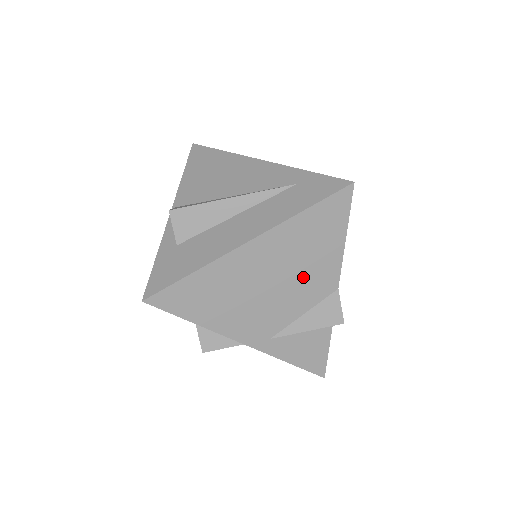
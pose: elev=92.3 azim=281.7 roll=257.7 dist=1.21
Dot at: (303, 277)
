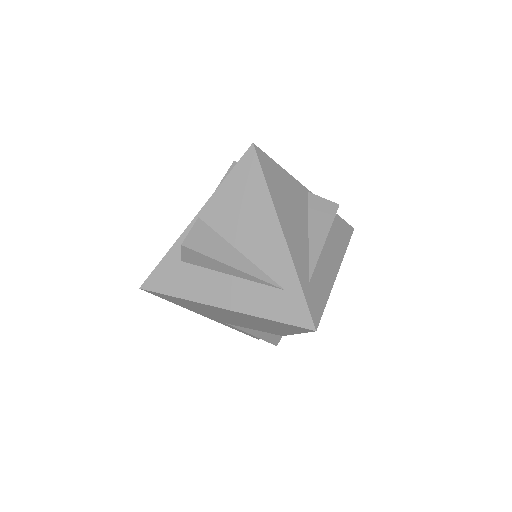
Dot at: (258, 326)
